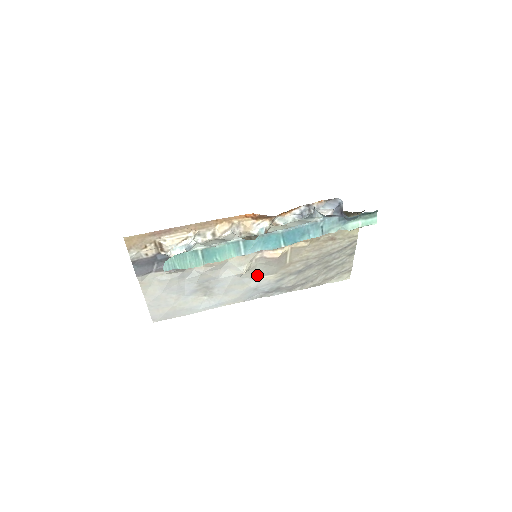
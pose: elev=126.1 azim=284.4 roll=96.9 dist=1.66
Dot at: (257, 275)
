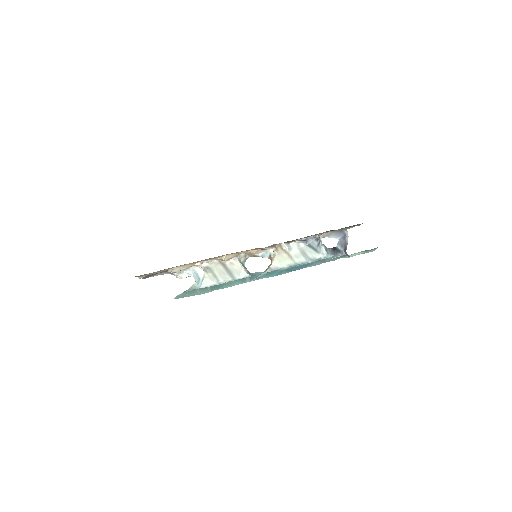
Dot at: occluded
